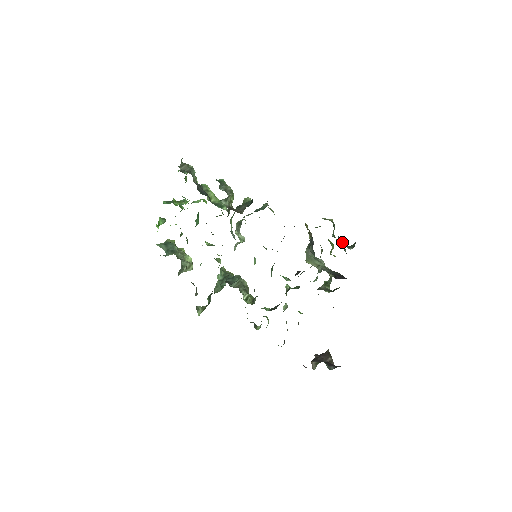
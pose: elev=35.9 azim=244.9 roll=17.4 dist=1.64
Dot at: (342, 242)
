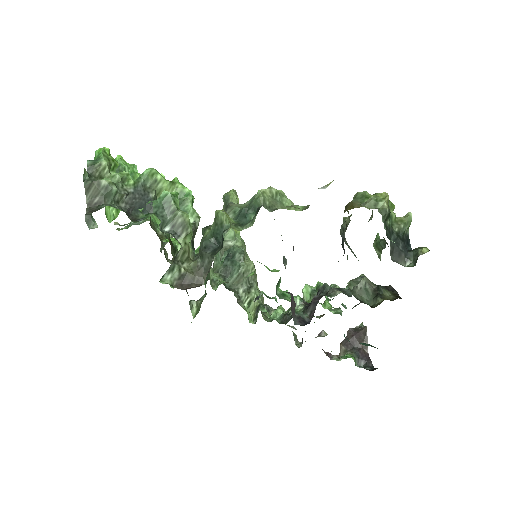
Dot at: (395, 250)
